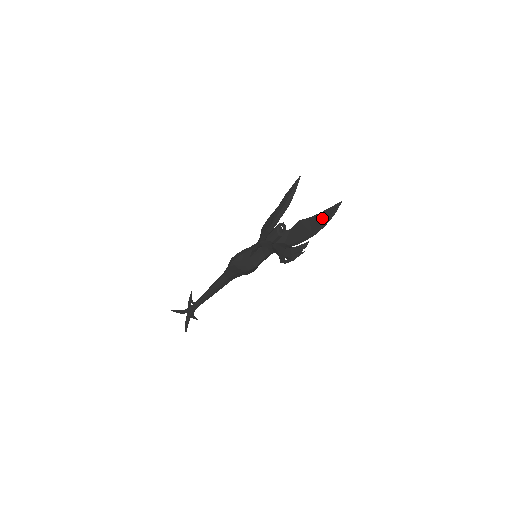
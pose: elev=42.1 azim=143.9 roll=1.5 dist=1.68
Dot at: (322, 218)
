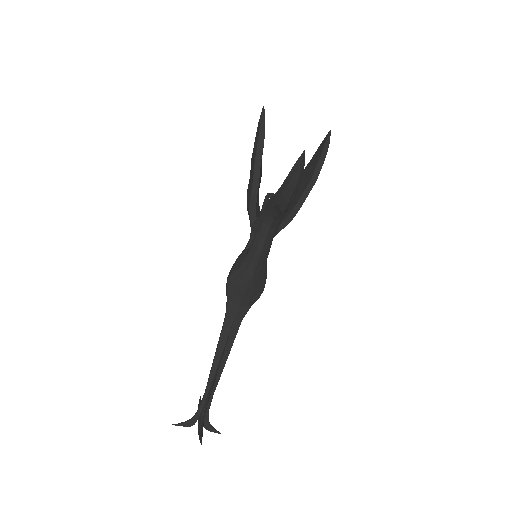
Dot at: (316, 157)
